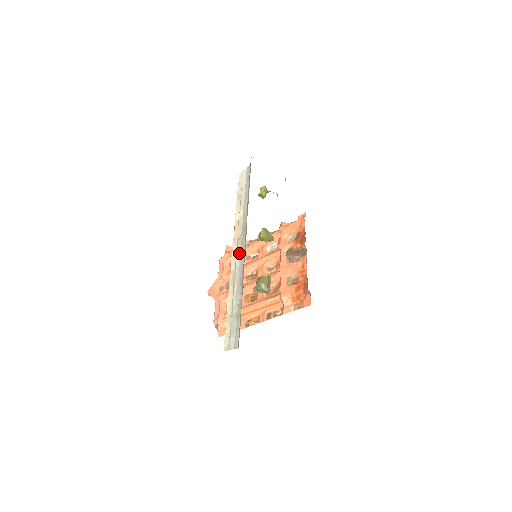
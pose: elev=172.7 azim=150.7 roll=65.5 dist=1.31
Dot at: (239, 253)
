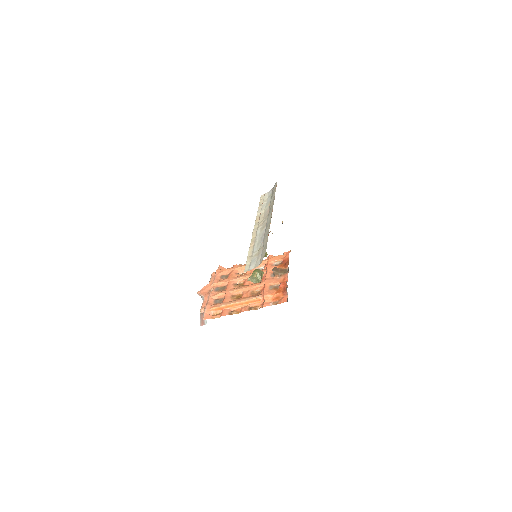
Dot at: (260, 228)
